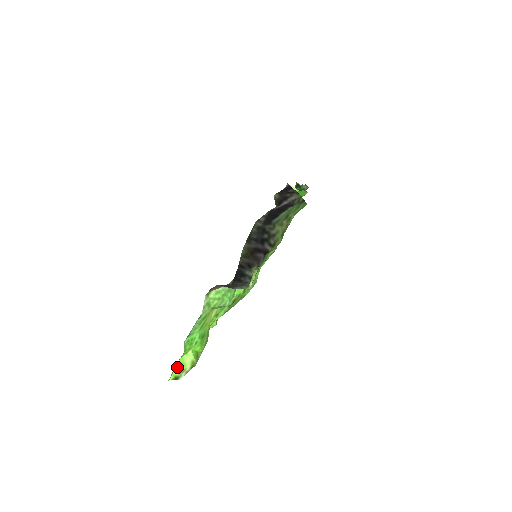
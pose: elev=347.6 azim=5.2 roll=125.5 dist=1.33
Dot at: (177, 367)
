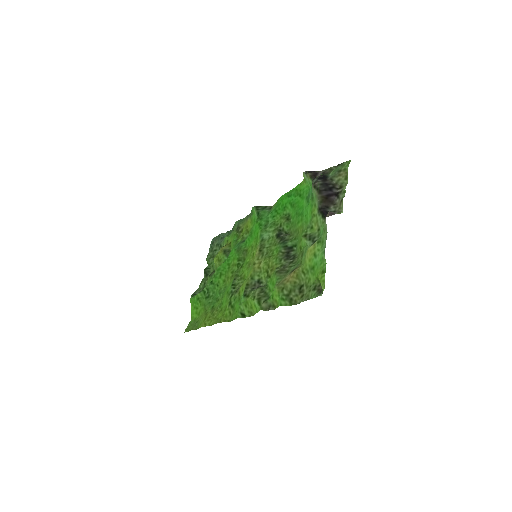
Dot at: occluded
